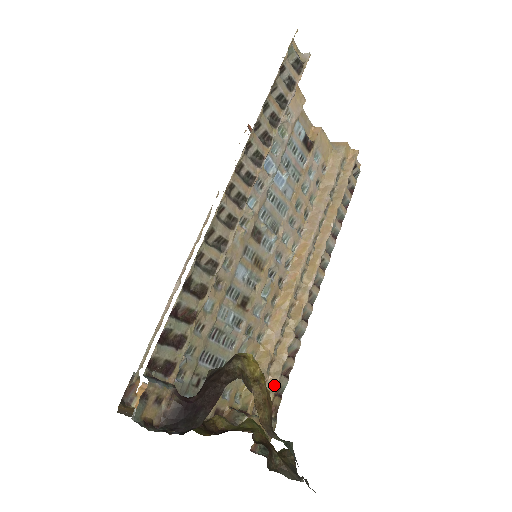
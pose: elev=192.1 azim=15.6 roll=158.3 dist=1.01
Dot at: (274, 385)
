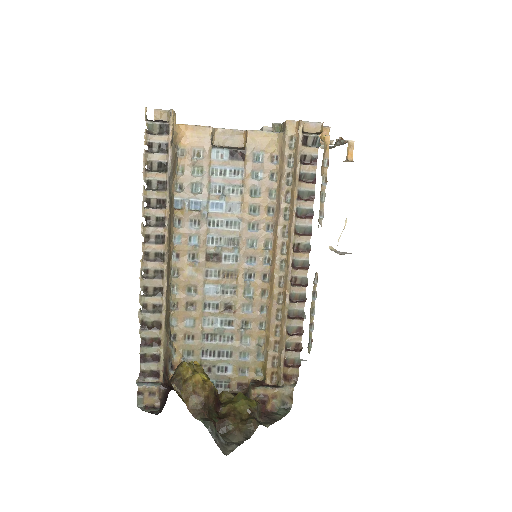
Dot at: (281, 360)
